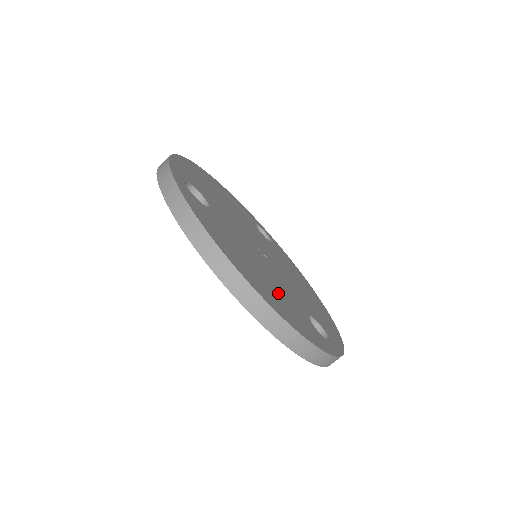
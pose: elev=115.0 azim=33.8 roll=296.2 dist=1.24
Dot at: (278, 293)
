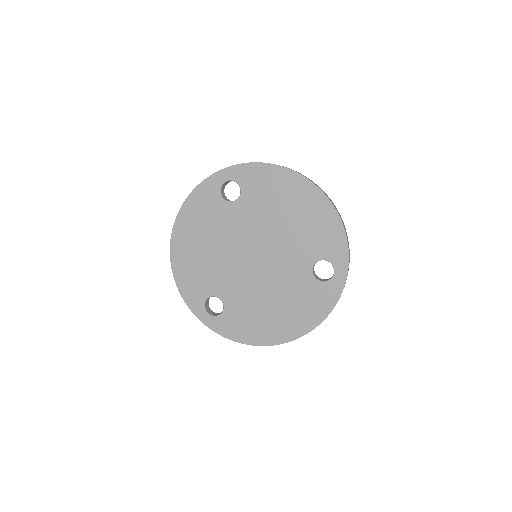
Dot at: occluded
